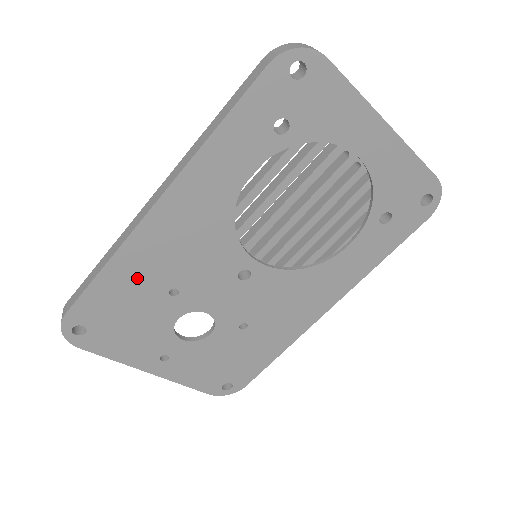
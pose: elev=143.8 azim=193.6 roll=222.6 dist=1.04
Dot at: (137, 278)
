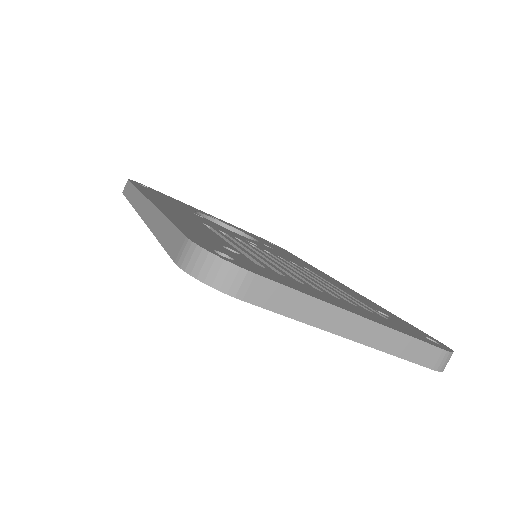
Dot at: occluded
